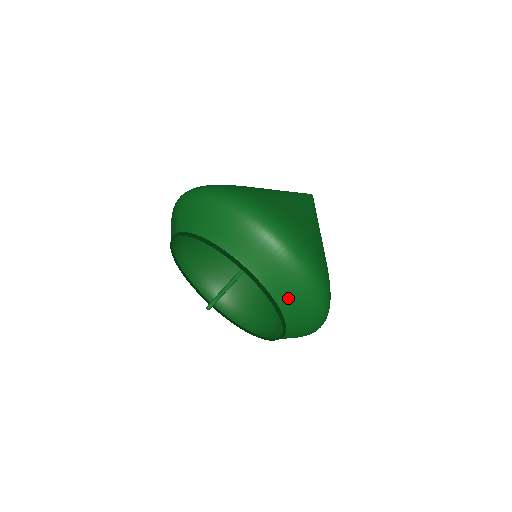
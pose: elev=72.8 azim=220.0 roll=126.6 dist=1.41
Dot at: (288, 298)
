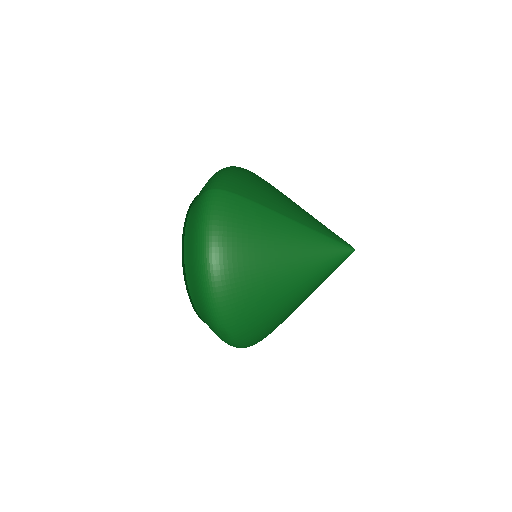
Dot at: occluded
